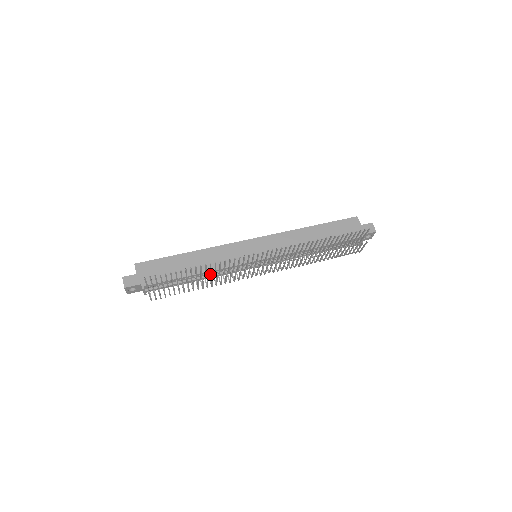
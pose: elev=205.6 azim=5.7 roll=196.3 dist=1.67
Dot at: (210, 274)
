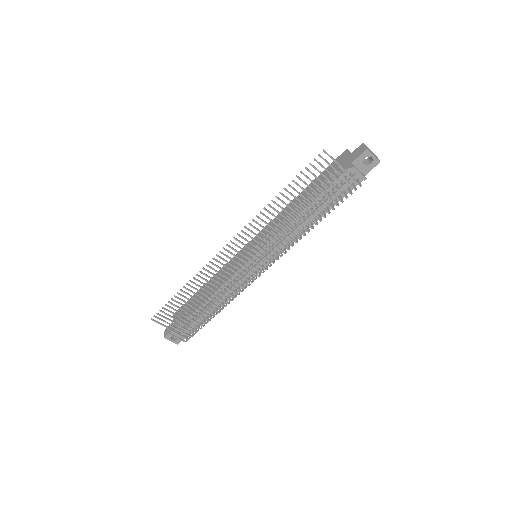
Dot at: occluded
